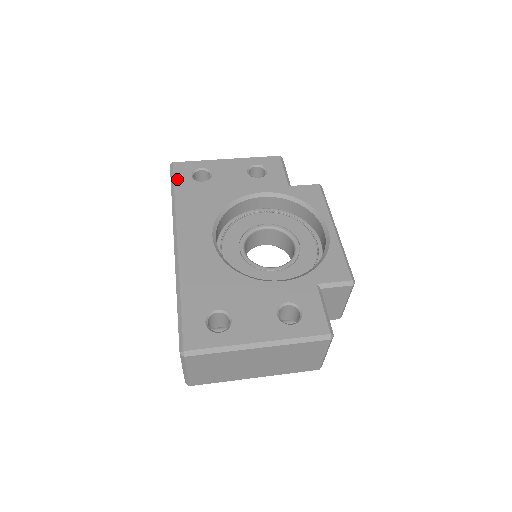
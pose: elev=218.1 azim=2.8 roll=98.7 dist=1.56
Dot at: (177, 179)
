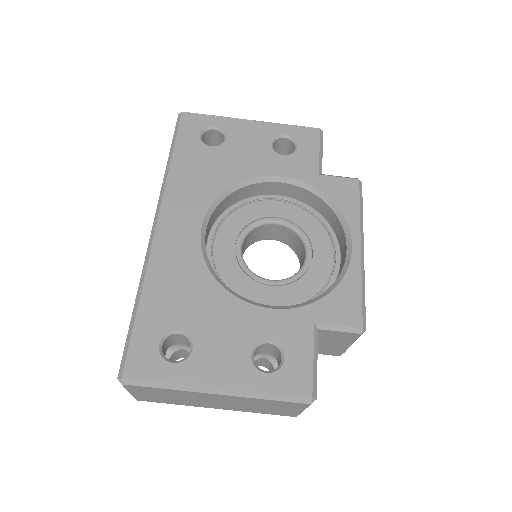
Dot at: (181, 136)
